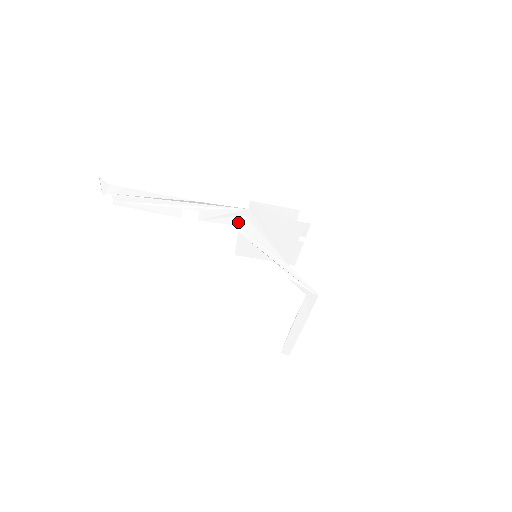
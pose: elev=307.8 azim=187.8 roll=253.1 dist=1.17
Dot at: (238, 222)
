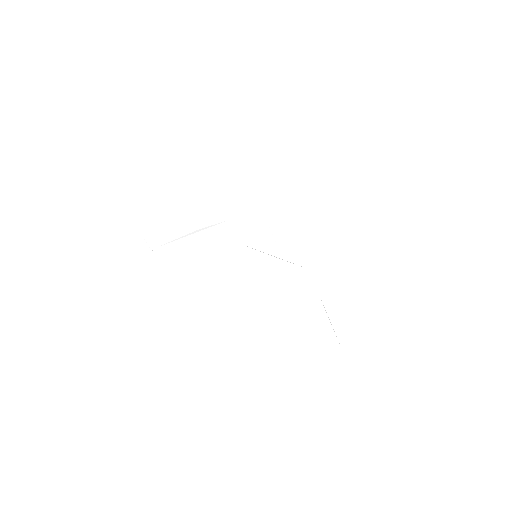
Dot at: (228, 234)
